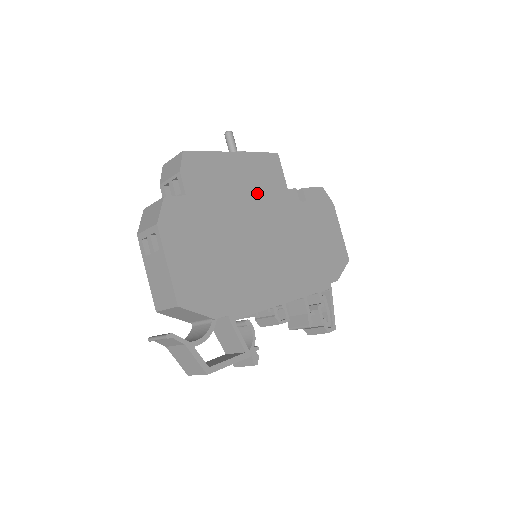
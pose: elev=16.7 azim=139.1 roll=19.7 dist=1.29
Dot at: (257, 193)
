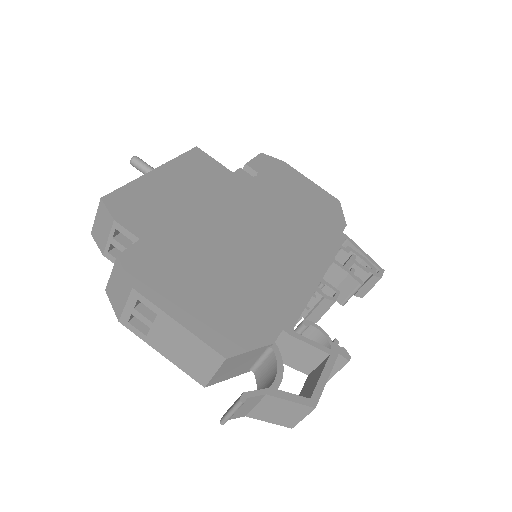
Dot at: (208, 193)
